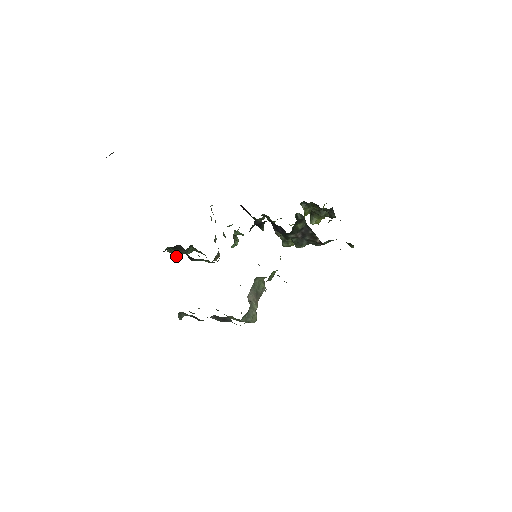
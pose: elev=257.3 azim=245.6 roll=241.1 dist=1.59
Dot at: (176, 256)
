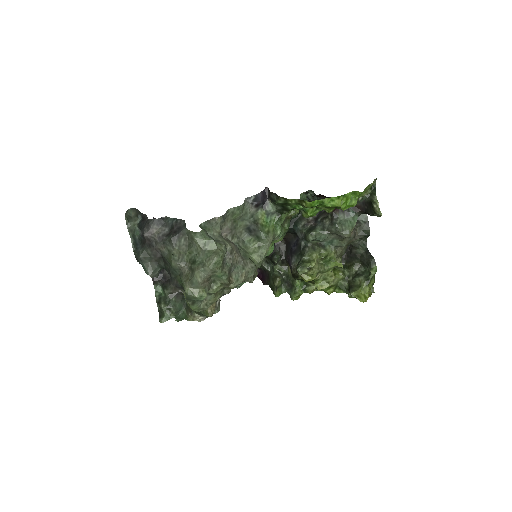
Dot at: (160, 321)
